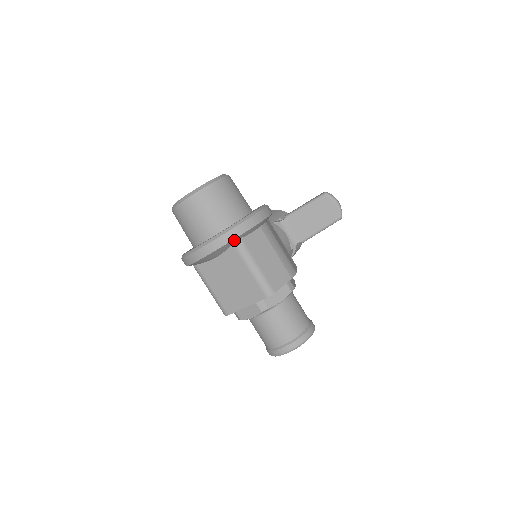
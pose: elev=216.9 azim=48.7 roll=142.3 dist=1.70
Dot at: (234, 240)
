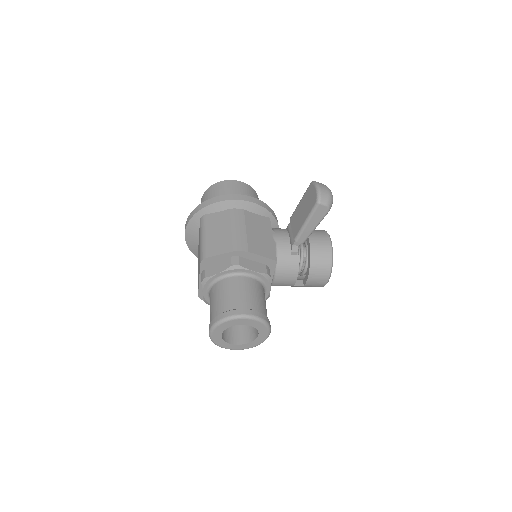
Dot at: (198, 215)
